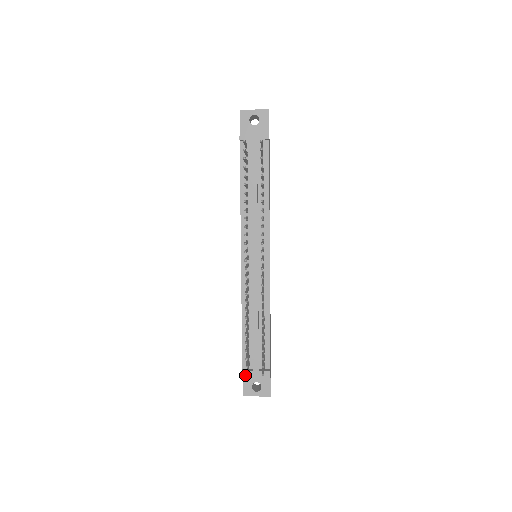
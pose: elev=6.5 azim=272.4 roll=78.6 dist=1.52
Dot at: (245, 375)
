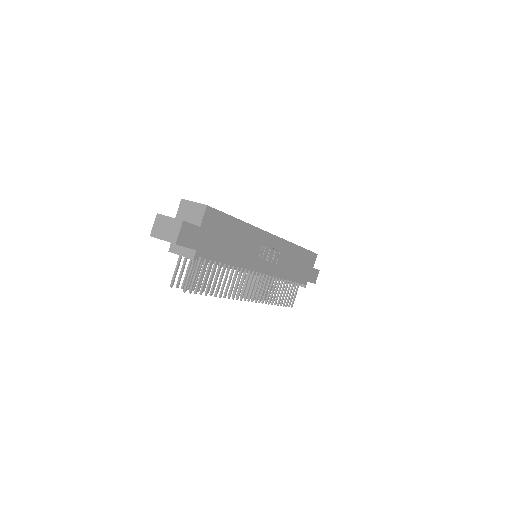
Dot at: occluded
